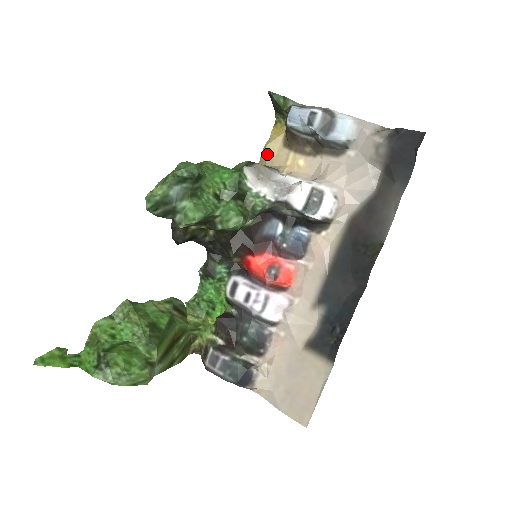
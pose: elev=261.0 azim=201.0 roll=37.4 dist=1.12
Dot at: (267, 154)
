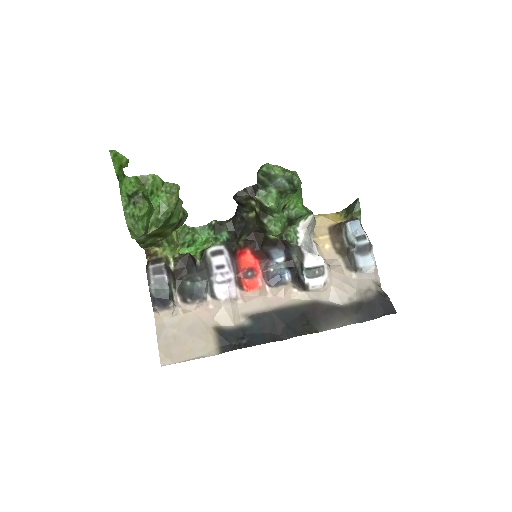
Dot at: (317, 219)
